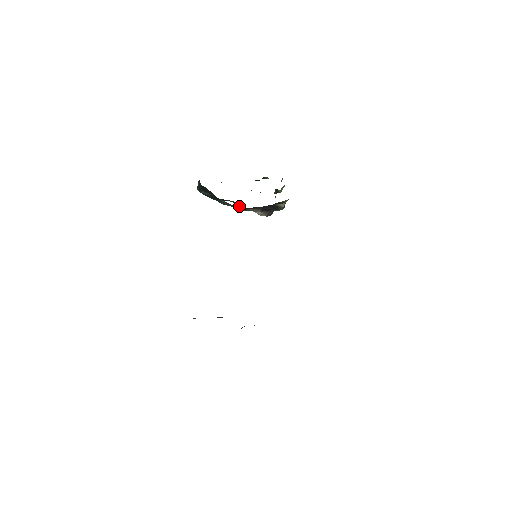
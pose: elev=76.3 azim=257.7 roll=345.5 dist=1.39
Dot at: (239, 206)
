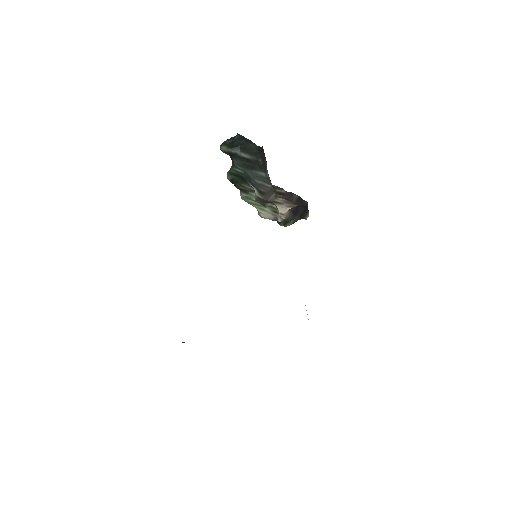
Dot at: (244, 196)
